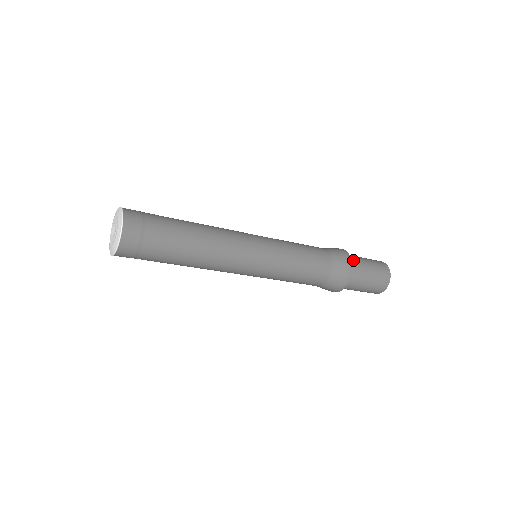
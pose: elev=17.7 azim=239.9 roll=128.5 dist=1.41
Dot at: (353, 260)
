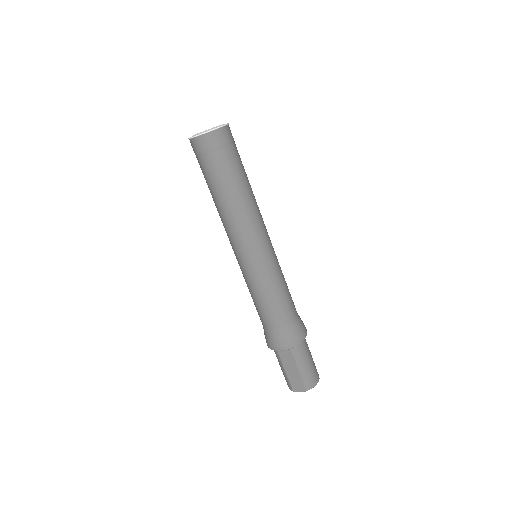
Dot at: occluded
